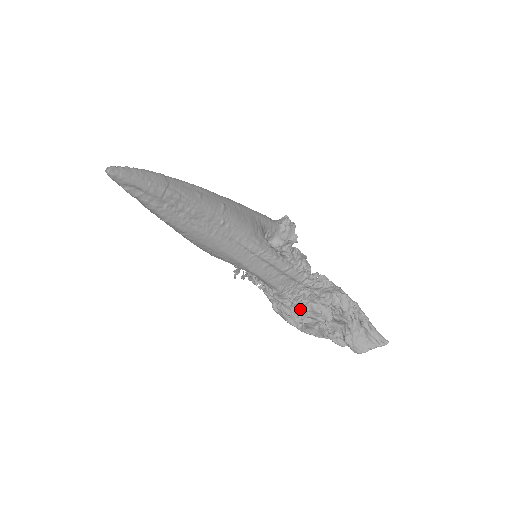
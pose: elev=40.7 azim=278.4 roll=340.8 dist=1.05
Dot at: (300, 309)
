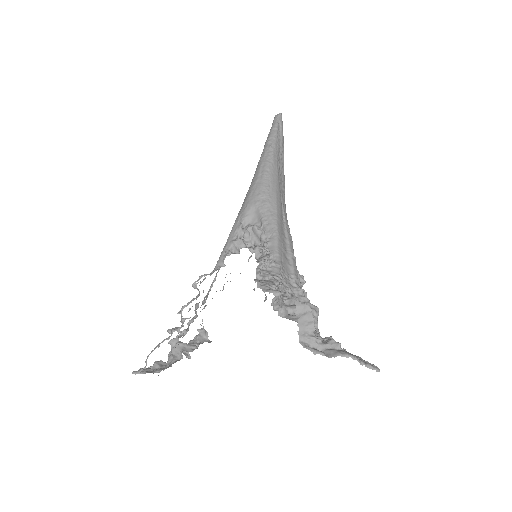
Dot at: (279, 304)
